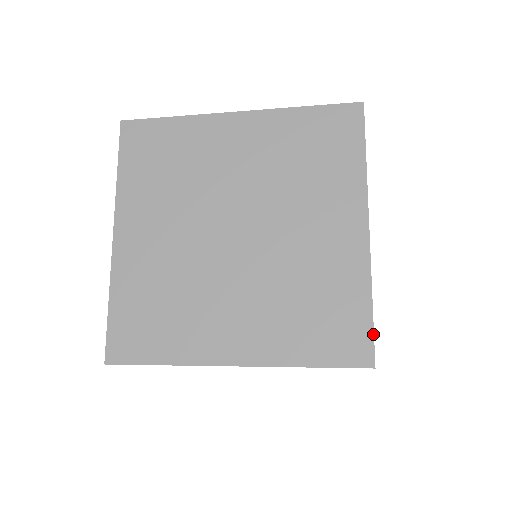
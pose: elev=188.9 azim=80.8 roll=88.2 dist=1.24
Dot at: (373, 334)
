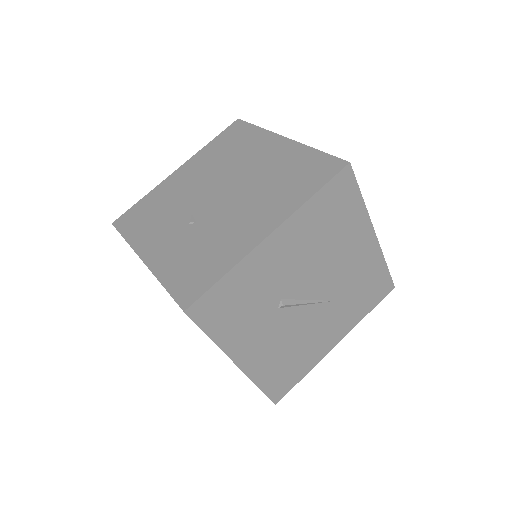
Dot at: occluded
